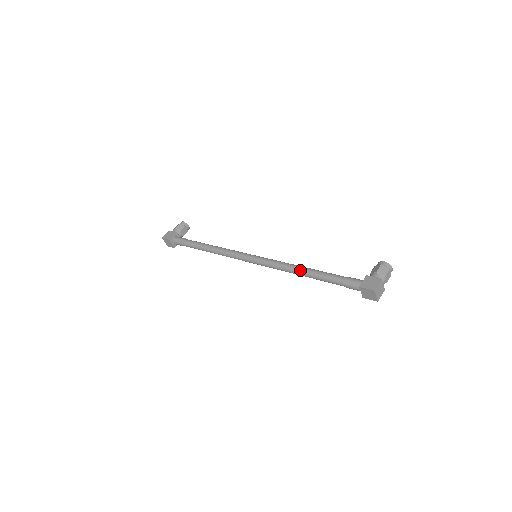
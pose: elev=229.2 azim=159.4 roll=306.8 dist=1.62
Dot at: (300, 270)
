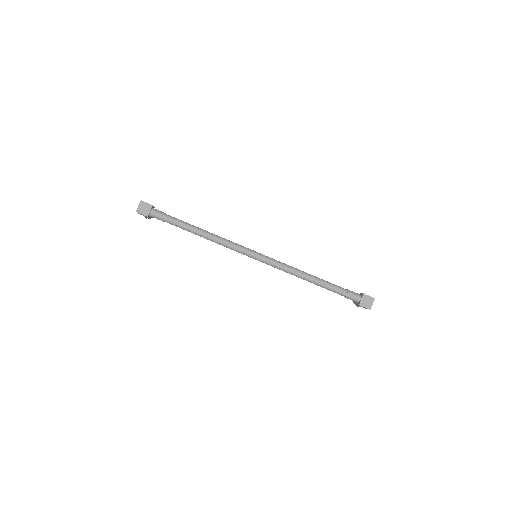
Dot at: (309, 274)
